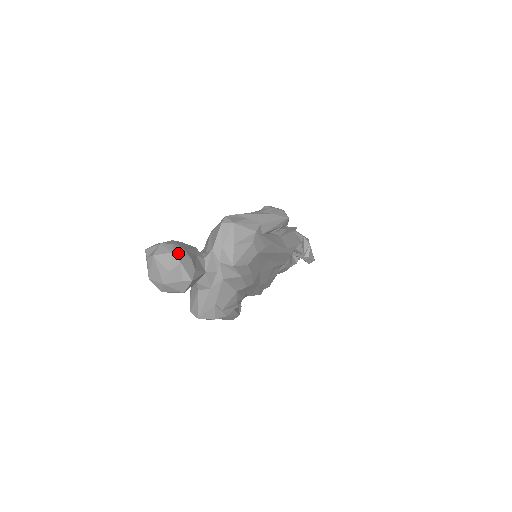
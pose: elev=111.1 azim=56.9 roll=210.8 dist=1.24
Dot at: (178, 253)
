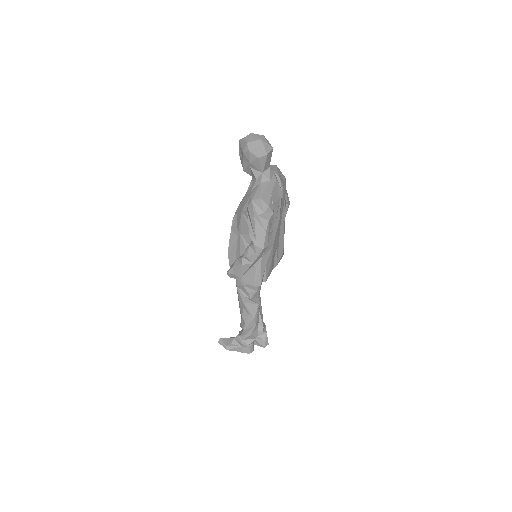
Dot at: occluded
